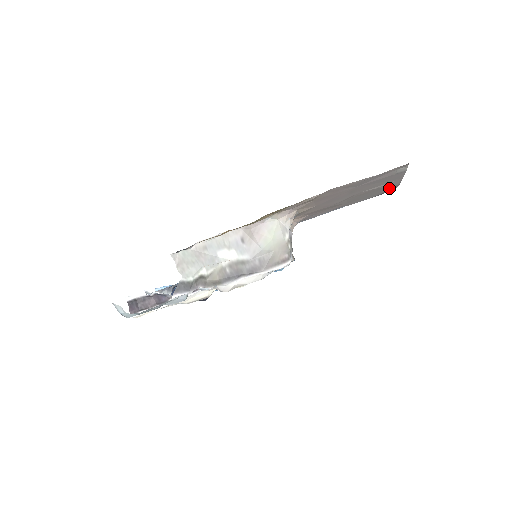
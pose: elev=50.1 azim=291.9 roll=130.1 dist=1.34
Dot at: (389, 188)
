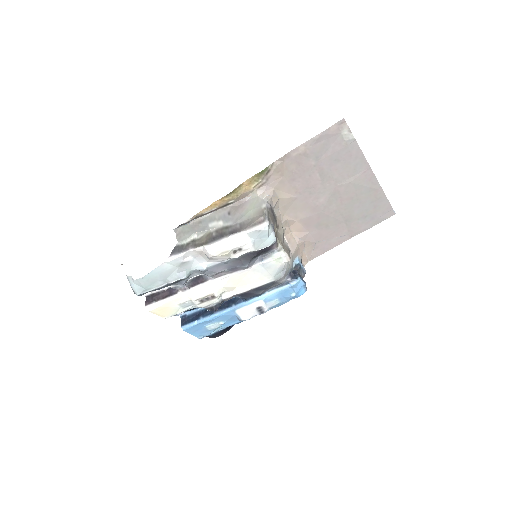
Dot at: (376, 197)
